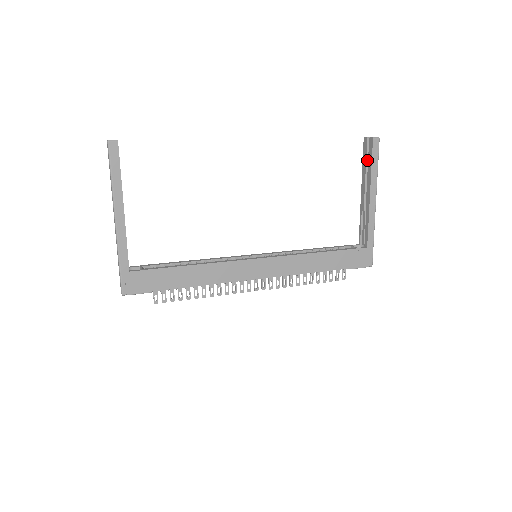
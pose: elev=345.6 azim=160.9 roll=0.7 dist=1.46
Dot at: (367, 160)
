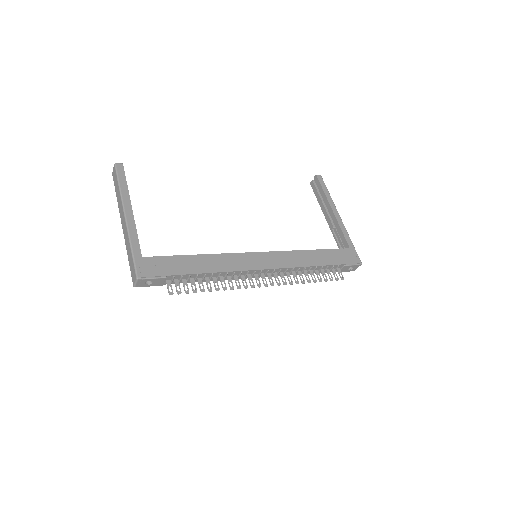
Dot at: (319, 193)
